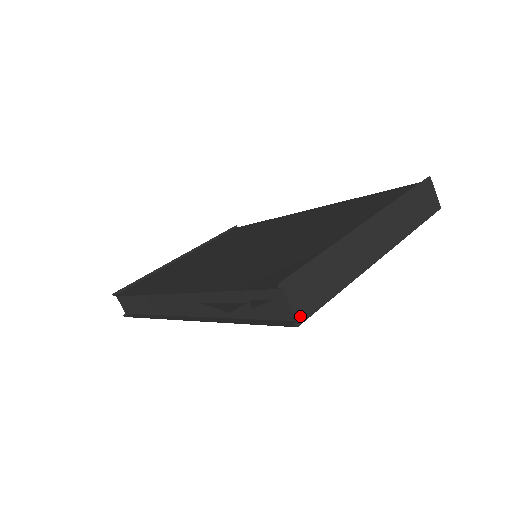
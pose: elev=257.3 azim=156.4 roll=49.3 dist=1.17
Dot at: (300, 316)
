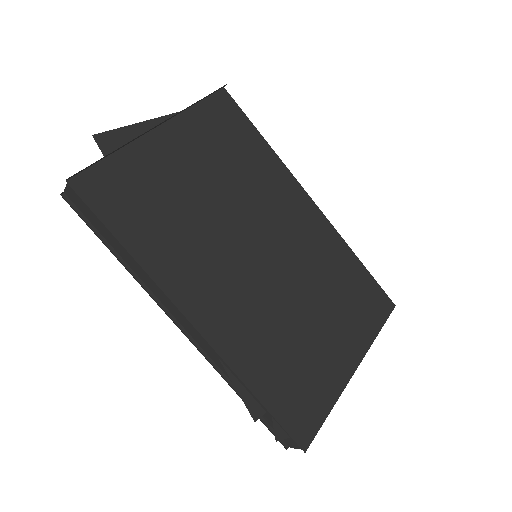
Dot at: occluded
